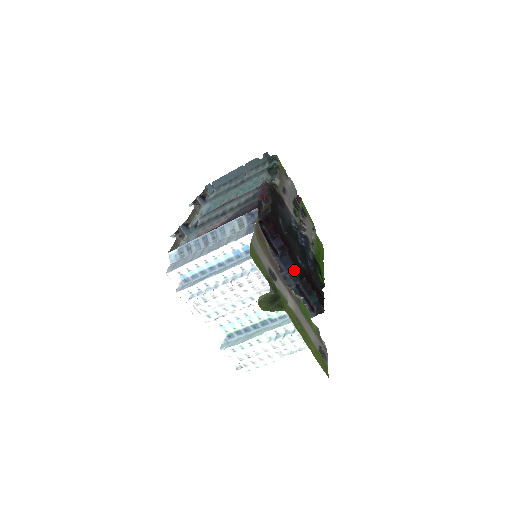
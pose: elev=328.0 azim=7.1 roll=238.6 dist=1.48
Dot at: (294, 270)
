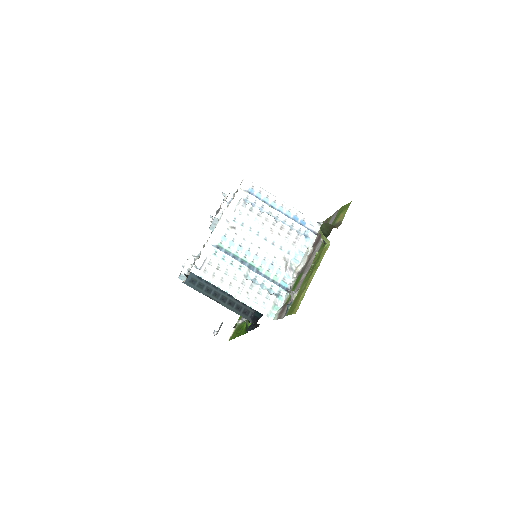
Dot at: occluded
